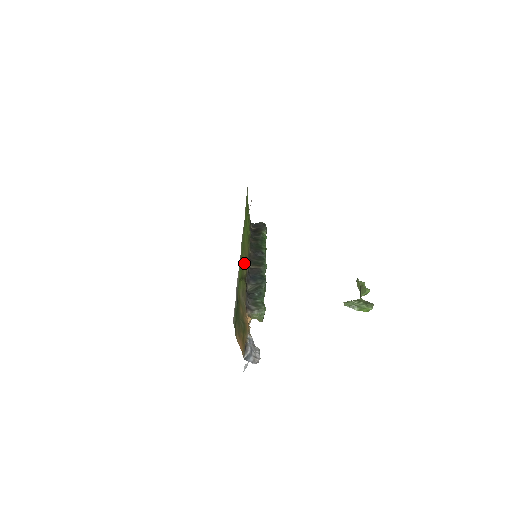
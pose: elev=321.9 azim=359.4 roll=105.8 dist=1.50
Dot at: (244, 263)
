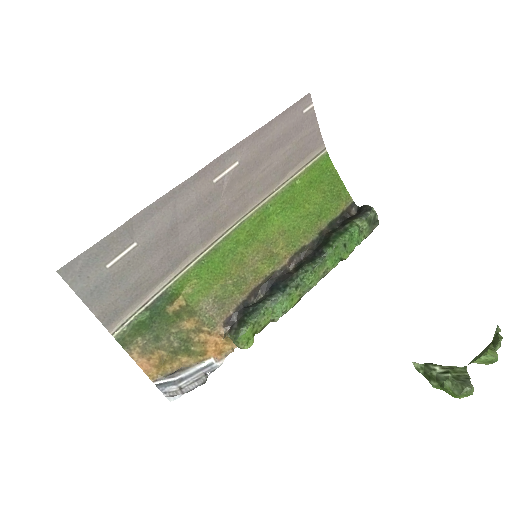
Dot at: (253, 264)
